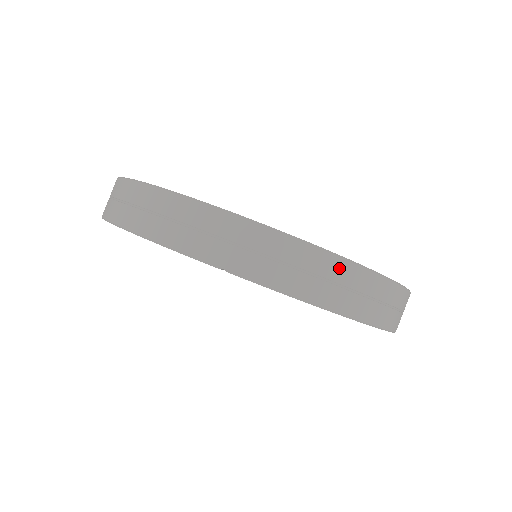
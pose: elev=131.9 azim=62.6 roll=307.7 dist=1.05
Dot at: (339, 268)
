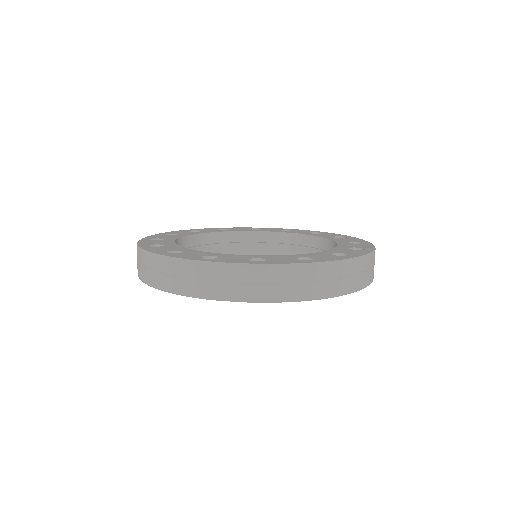
Dot at: (304, 272)
